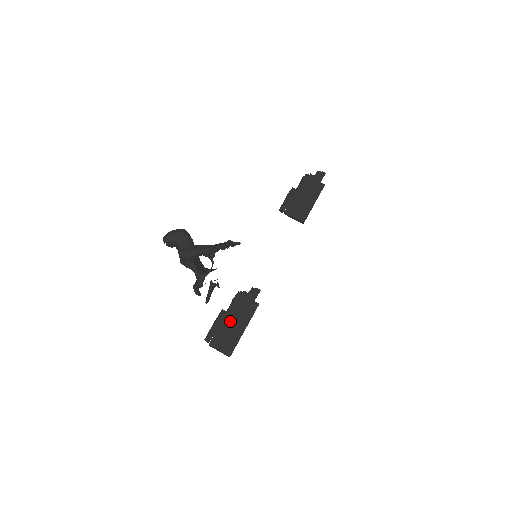
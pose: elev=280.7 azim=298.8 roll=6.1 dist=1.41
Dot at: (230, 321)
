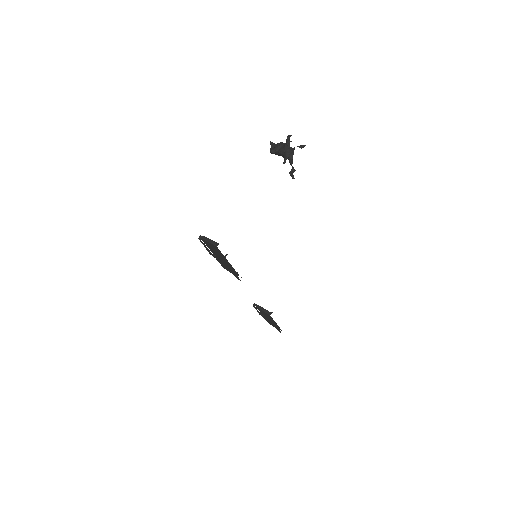
Dot at: occluded
